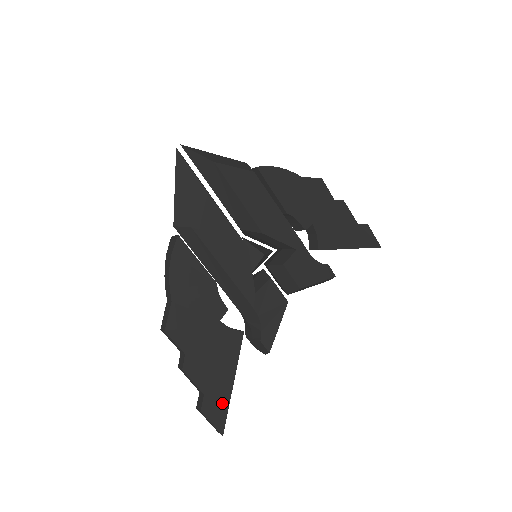
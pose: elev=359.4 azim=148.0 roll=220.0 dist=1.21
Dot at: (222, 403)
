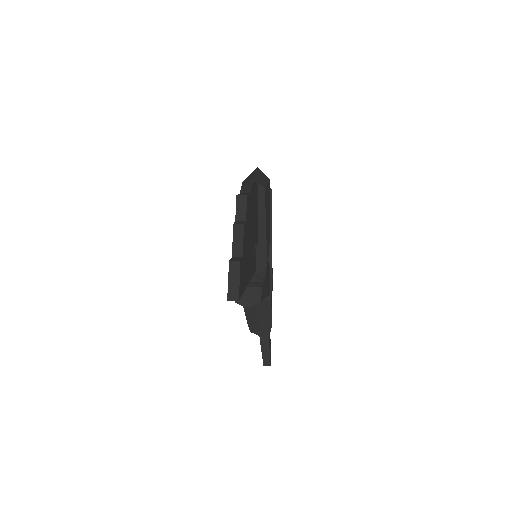
Dot at: (244, 281)
